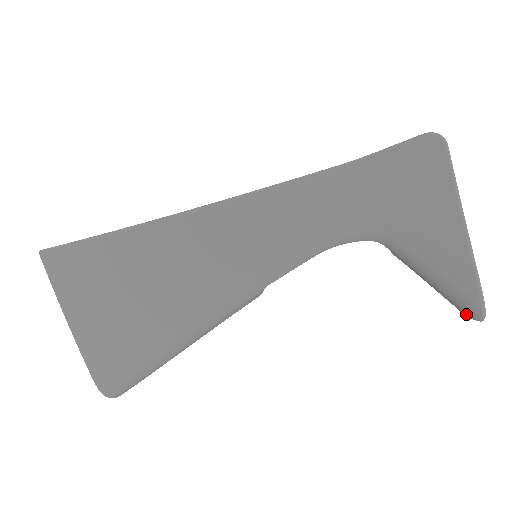
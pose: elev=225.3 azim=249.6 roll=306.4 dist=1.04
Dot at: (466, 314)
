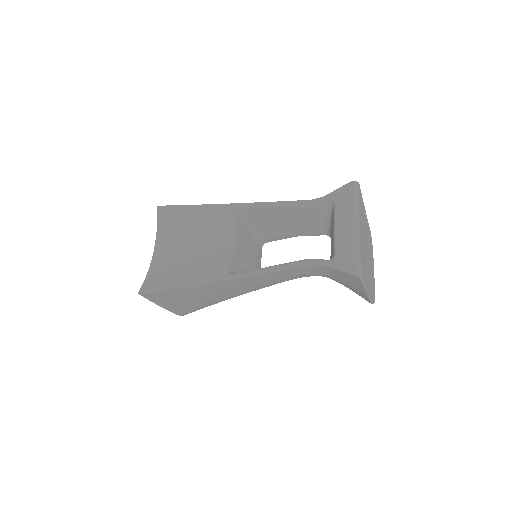
Dot at: occluded
